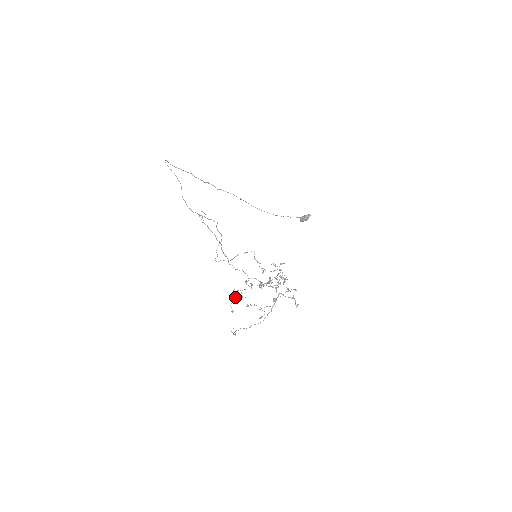
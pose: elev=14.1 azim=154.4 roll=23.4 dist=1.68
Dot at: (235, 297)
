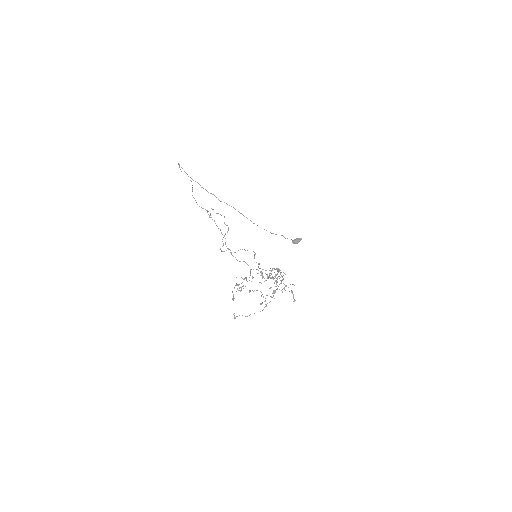
Dot at: (237, 284)
